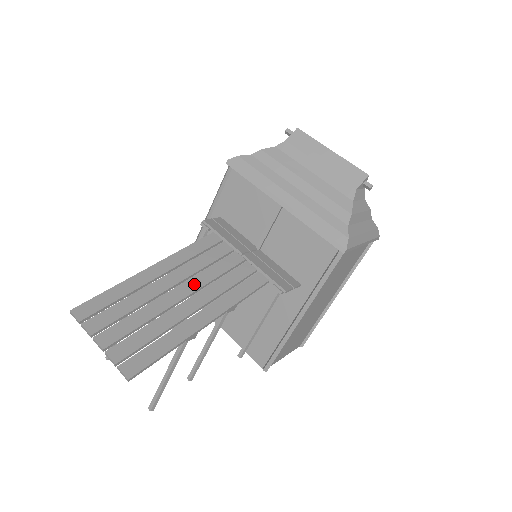
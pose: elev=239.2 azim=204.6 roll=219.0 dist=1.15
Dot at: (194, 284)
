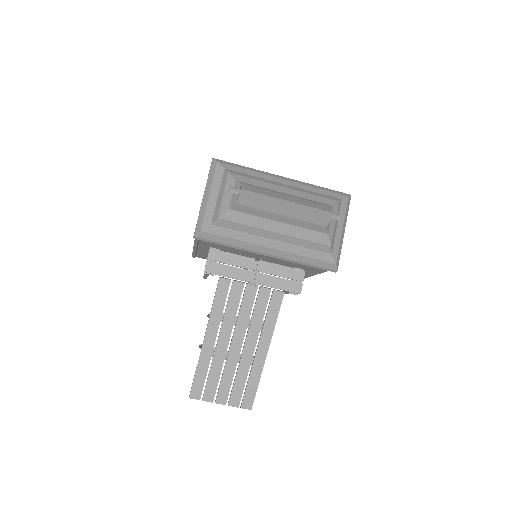
Dot at: (240, 332)
